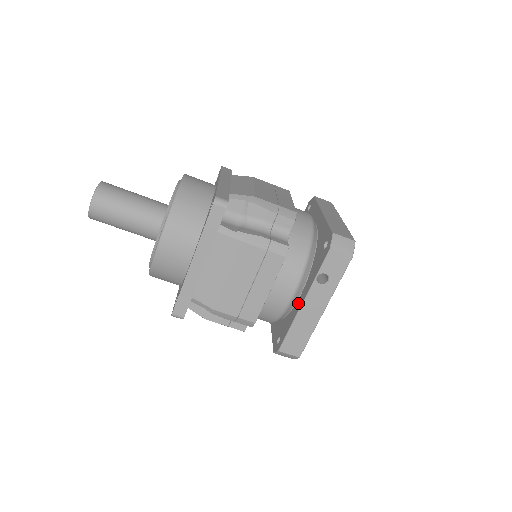
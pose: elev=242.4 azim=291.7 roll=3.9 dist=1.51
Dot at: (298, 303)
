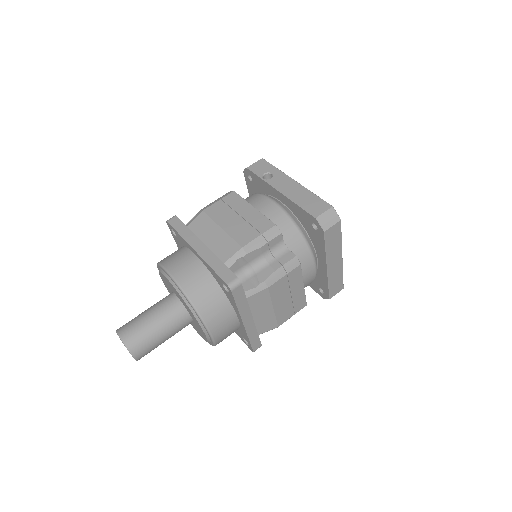
Dot at: (283, 201)
